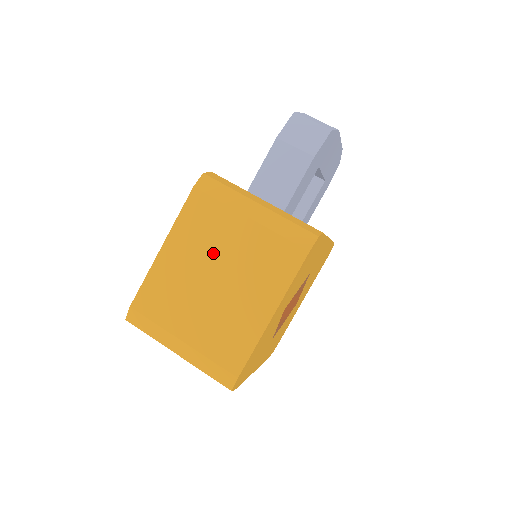
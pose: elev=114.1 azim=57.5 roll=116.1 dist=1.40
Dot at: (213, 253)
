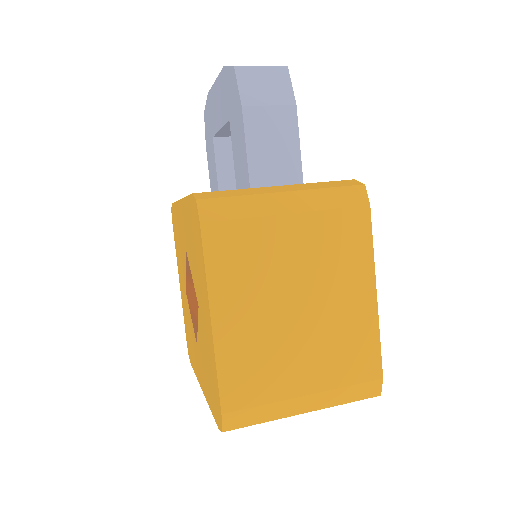
Dot at: (276, 280)
